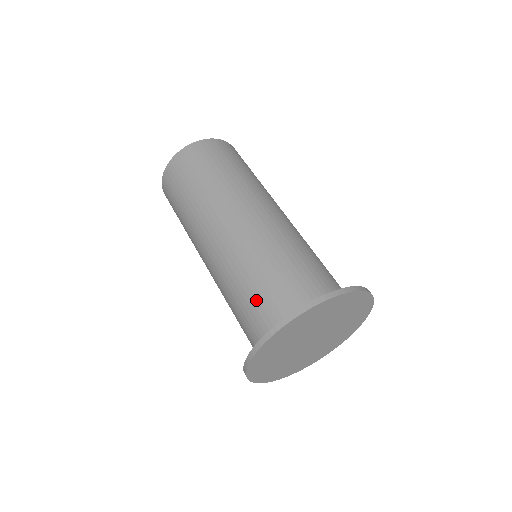
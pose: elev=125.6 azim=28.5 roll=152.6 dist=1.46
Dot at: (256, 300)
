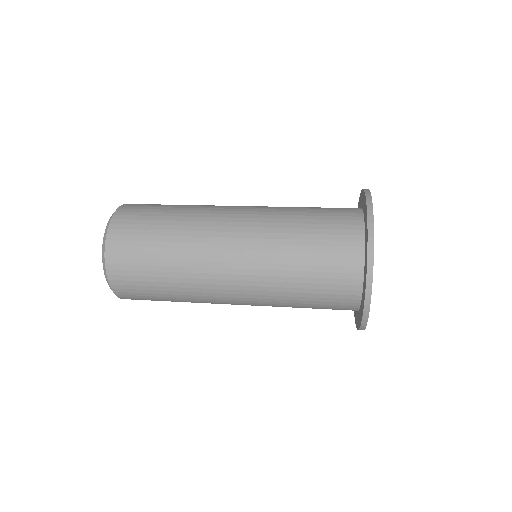
Dot at: (320, 279)
